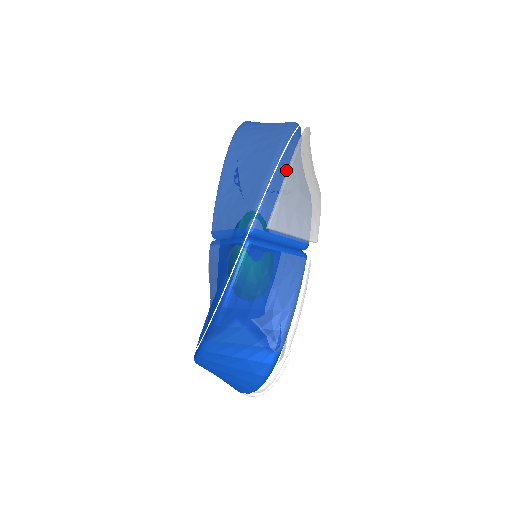
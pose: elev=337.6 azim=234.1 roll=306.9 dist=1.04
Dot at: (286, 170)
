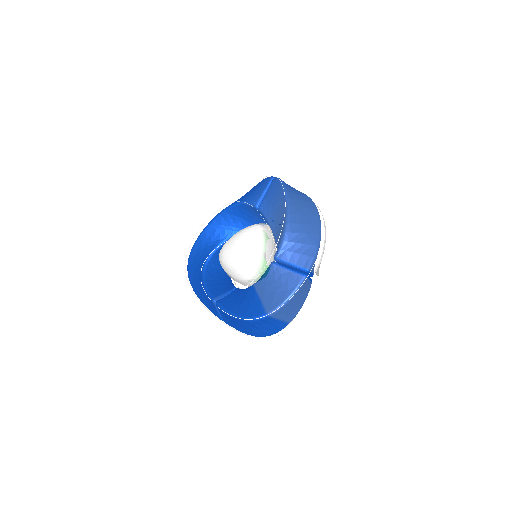
Dot at: occluded
